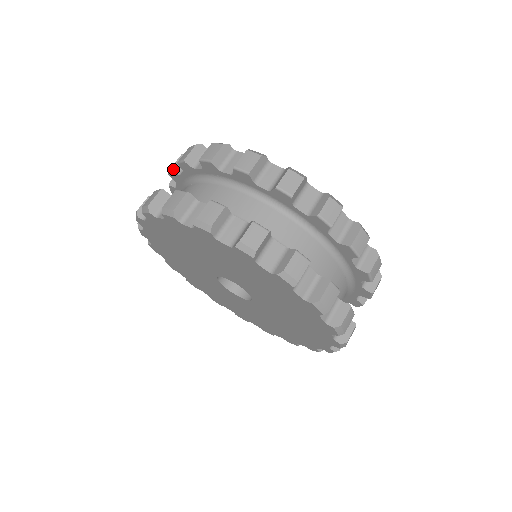
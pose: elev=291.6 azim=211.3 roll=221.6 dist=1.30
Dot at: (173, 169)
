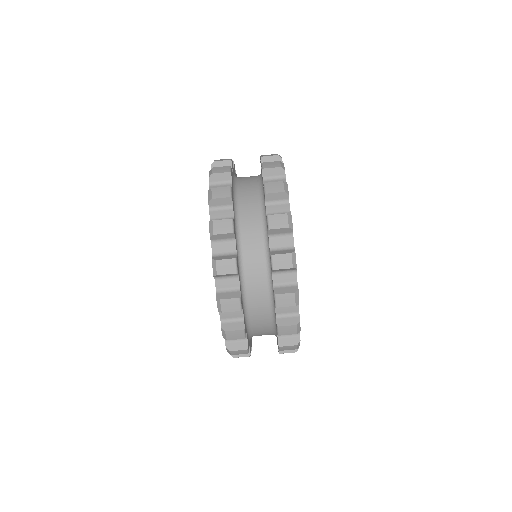
Dot at: (263, 159)
